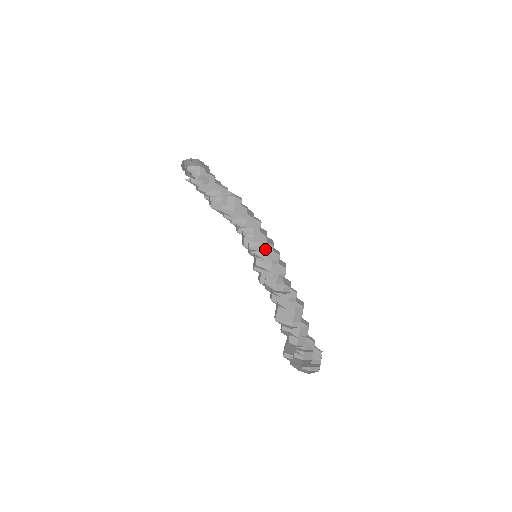
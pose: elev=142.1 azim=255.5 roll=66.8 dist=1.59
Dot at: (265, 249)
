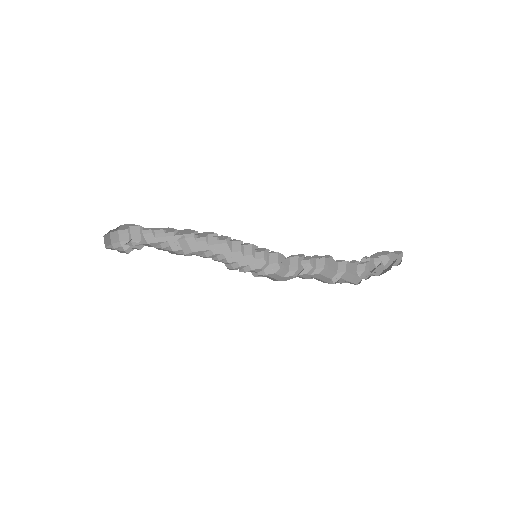
Dot at: (246, 263)
